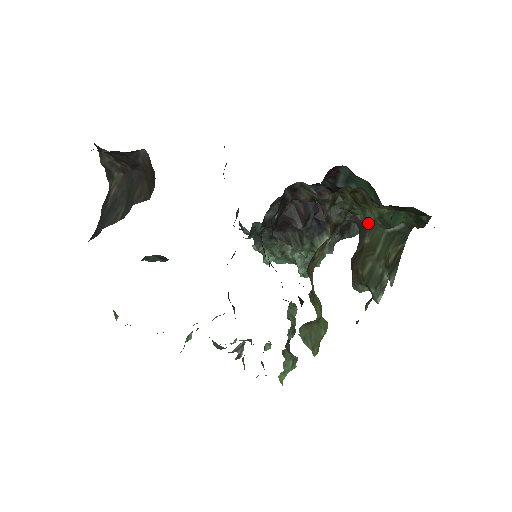
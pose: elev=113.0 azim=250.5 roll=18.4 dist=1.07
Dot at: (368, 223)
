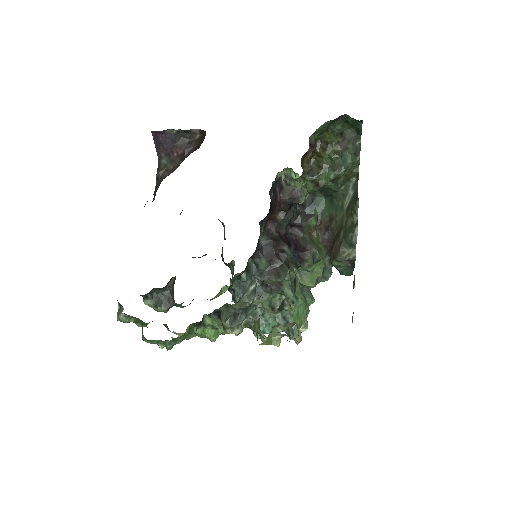
Dot at: (330, 178)
